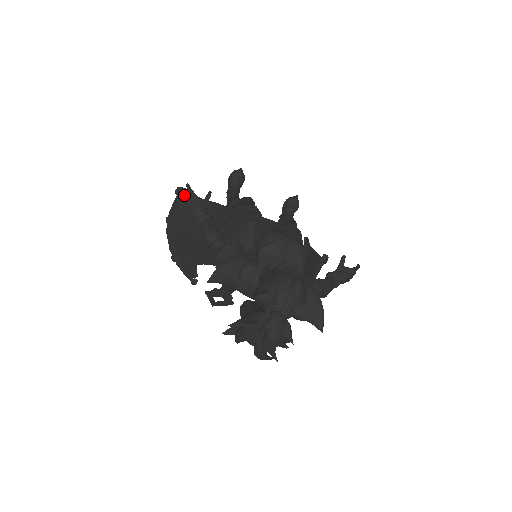
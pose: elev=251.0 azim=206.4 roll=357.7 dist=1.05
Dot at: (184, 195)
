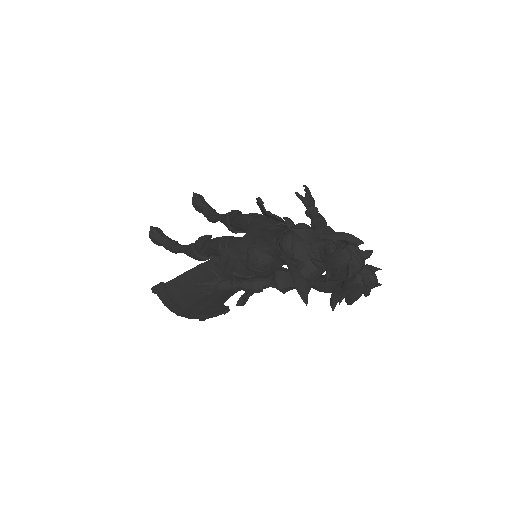
Dot at: (165, 287)
